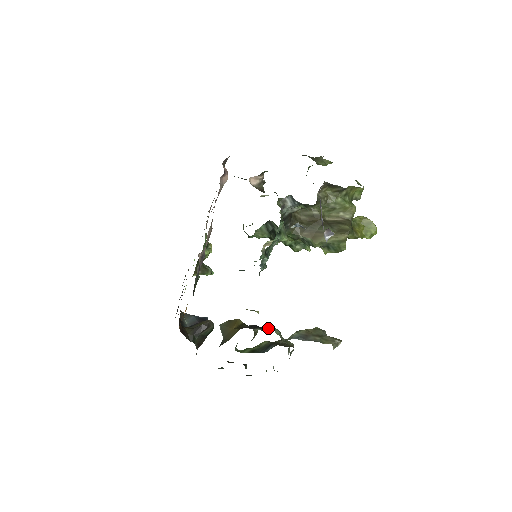
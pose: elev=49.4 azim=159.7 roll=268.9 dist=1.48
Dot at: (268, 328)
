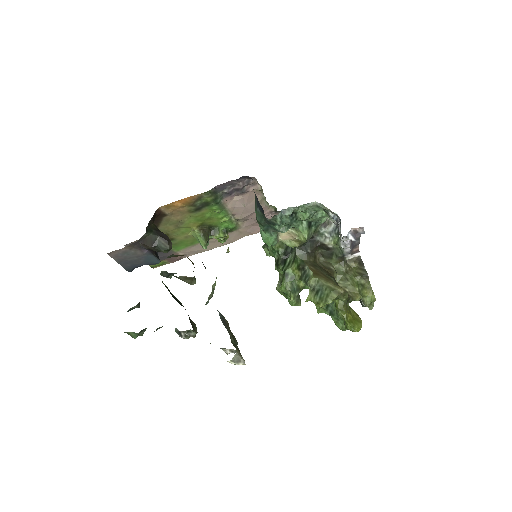
Dot at: occluded
